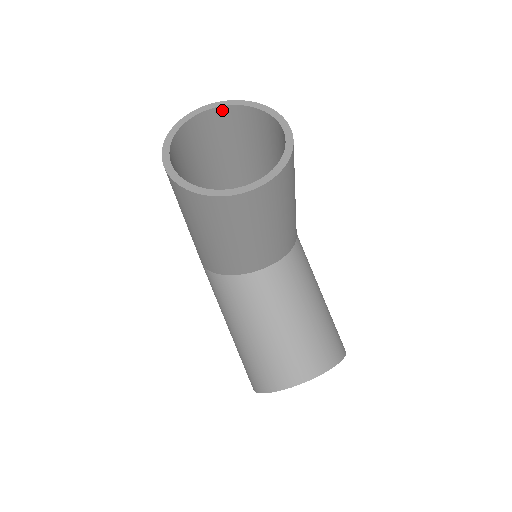
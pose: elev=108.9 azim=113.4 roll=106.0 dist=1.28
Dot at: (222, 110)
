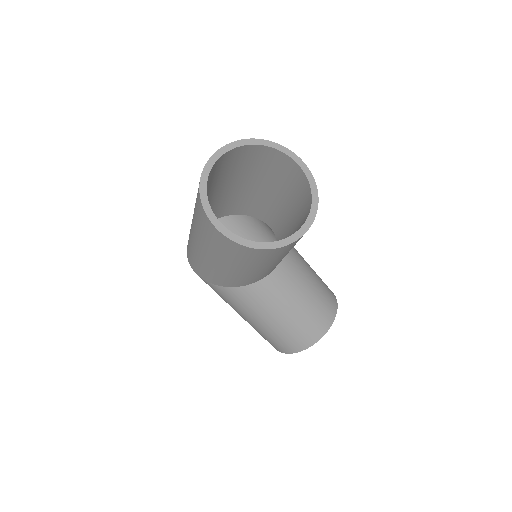
Dot at: (225, 155)
